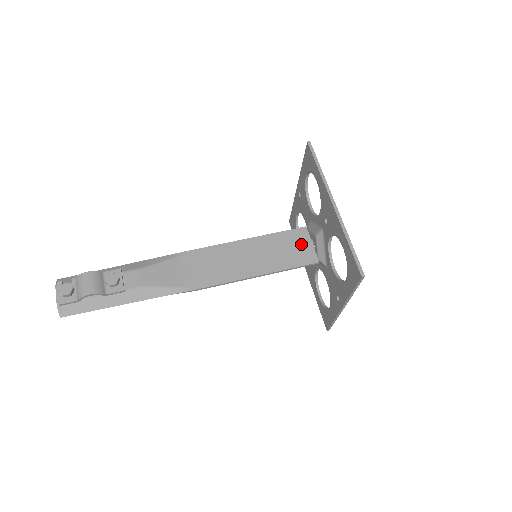
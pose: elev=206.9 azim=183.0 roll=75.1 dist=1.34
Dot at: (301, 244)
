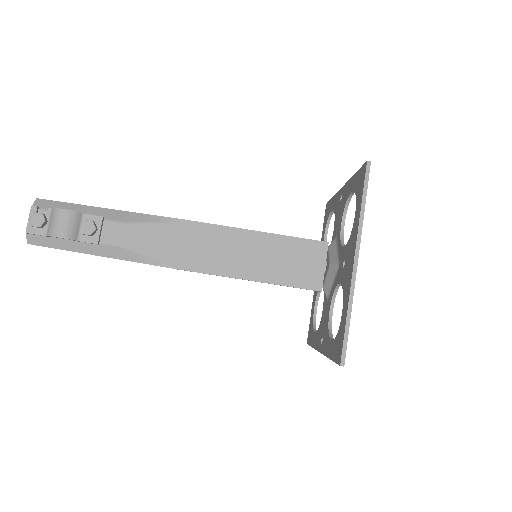
Dot at: (312, 262)
